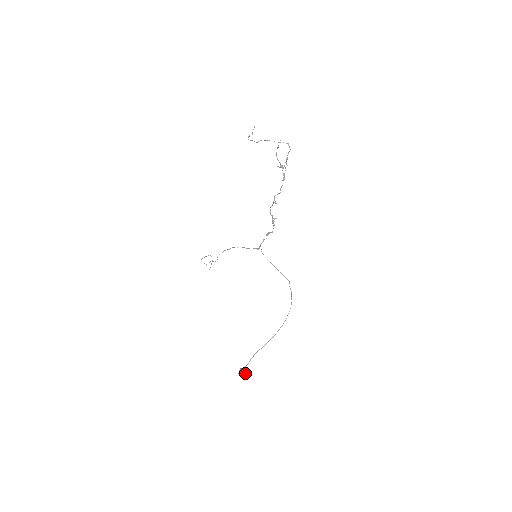
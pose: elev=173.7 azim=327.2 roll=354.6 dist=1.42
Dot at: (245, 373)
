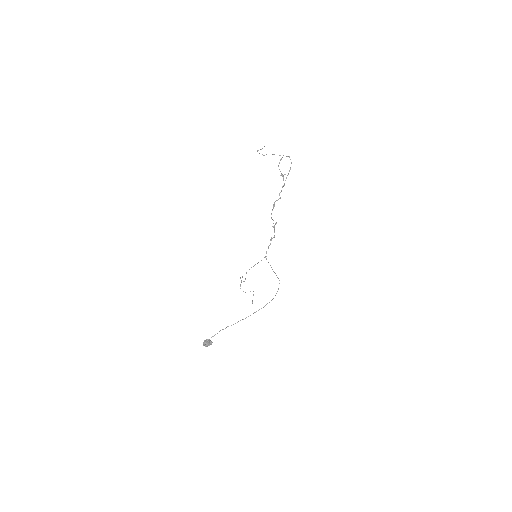
Dot at: (207, 343)
